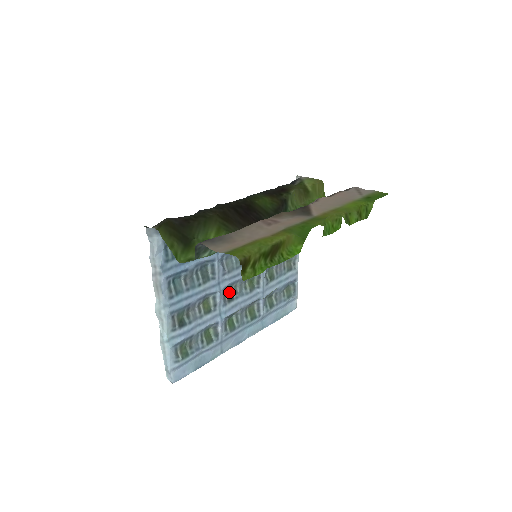
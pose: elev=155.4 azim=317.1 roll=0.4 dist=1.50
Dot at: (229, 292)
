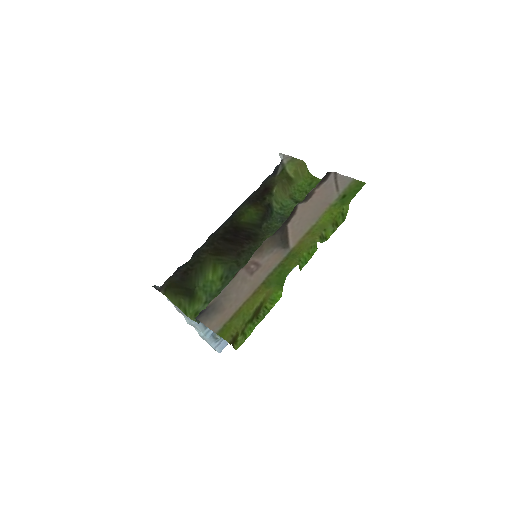
Dot at: occluded
